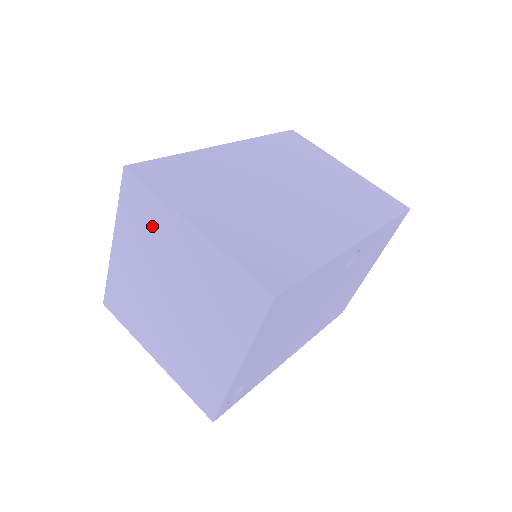
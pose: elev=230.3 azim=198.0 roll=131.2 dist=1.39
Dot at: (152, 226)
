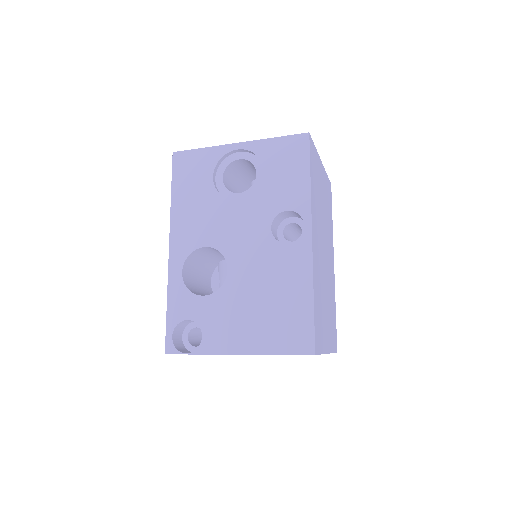
Dot at: occluded
